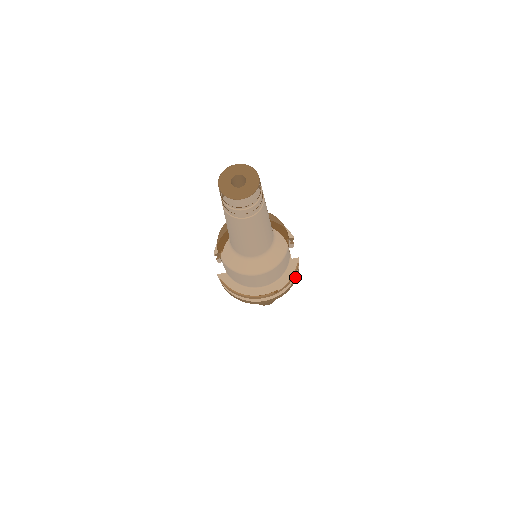
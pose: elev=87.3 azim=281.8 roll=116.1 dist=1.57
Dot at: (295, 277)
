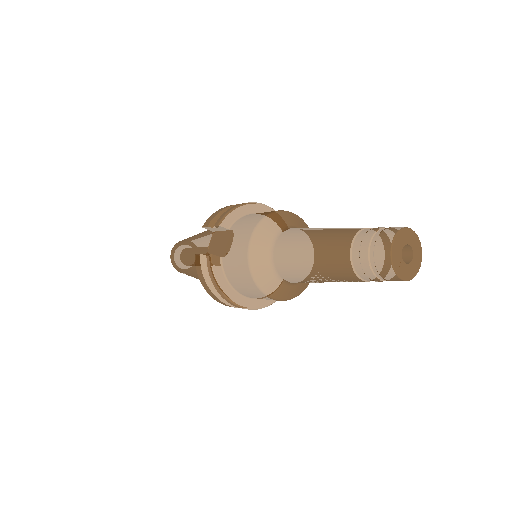
Dot at: occluded
